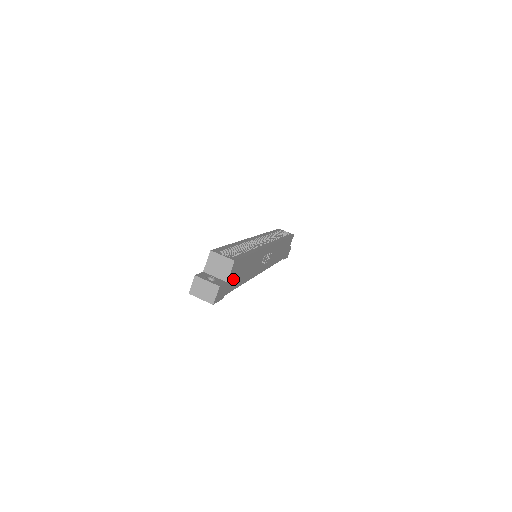
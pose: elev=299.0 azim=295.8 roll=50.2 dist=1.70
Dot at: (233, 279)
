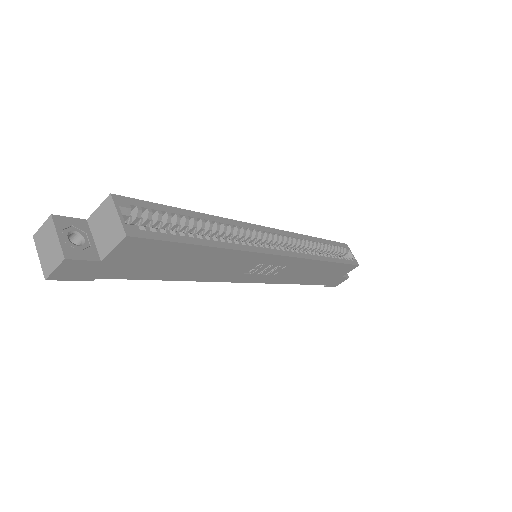
Dot at: (132, 263)
